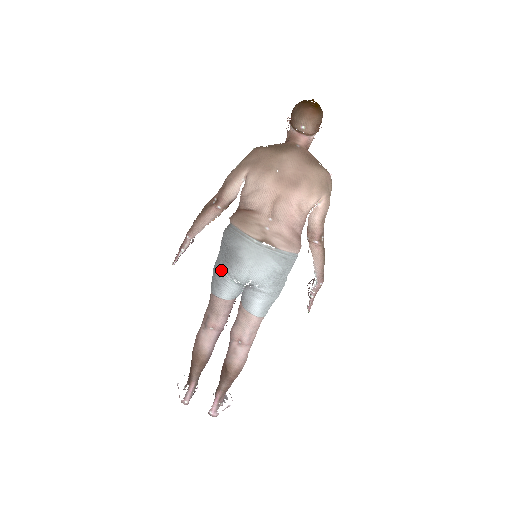
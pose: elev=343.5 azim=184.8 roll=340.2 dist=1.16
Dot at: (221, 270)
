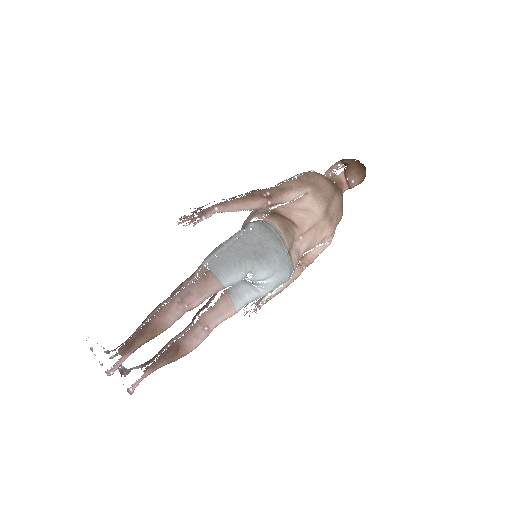
Dot at: (244, 260)
